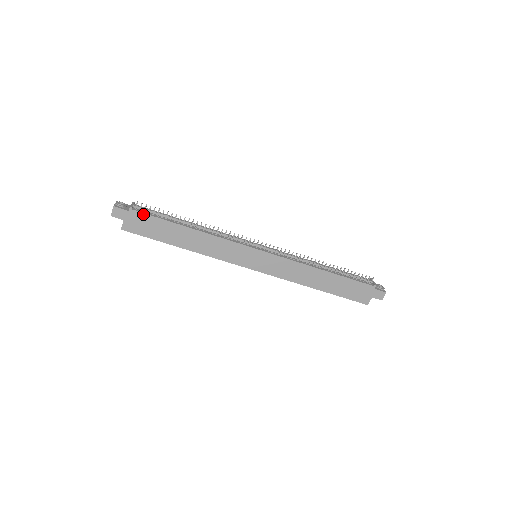
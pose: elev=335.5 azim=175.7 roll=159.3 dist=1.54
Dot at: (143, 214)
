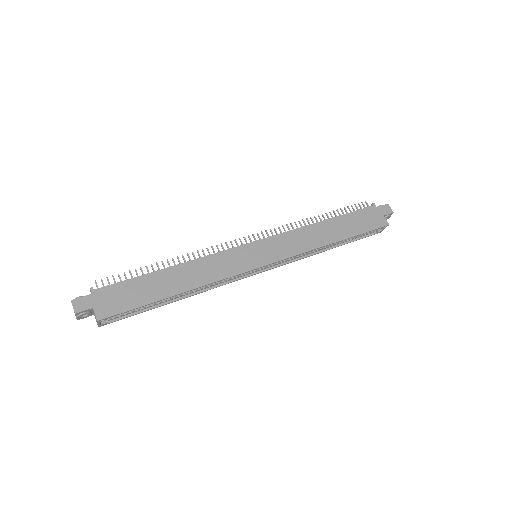
Dot at: (110, 286)
